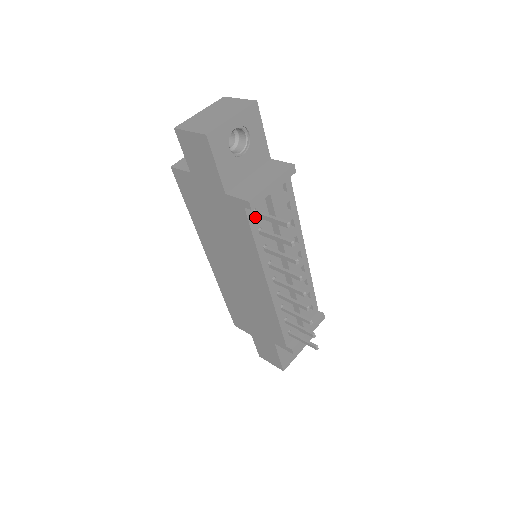
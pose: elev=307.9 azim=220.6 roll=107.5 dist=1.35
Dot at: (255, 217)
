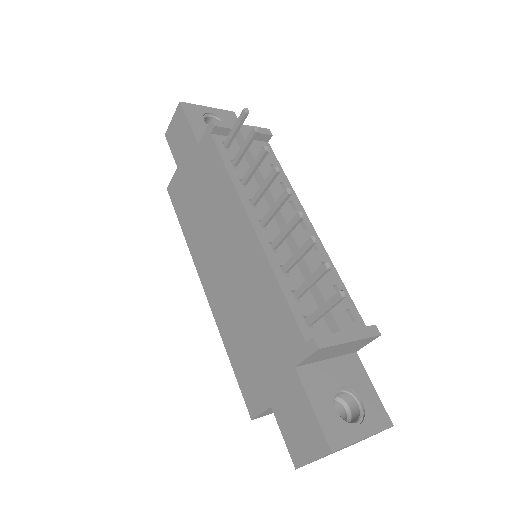
Dot at: (227, 152)
